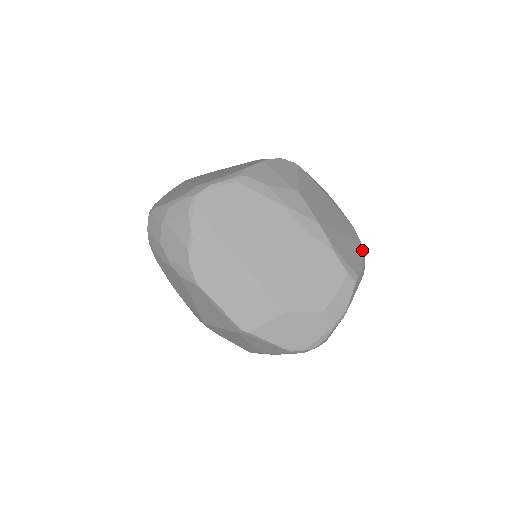
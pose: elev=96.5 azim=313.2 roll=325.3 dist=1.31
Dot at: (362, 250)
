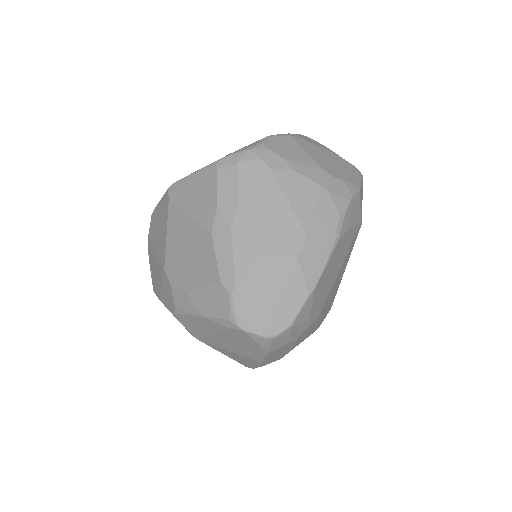
Dot at: occluded
